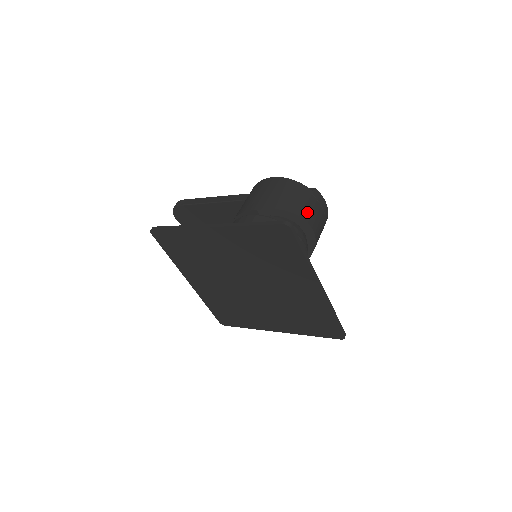
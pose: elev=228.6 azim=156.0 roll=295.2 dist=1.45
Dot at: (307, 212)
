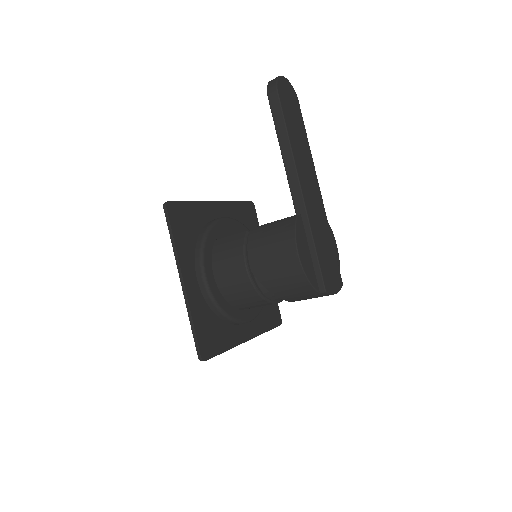
Dot at: (295, 299)
